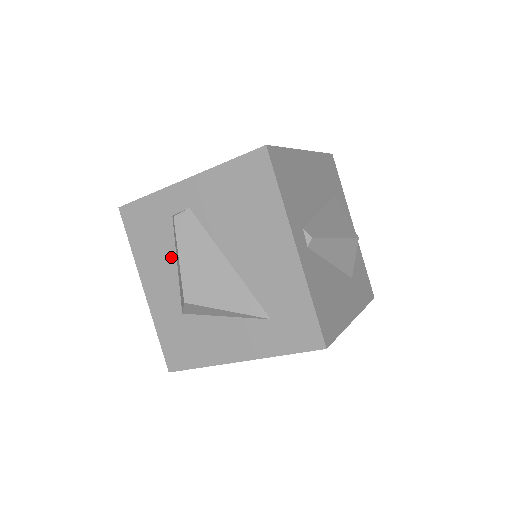
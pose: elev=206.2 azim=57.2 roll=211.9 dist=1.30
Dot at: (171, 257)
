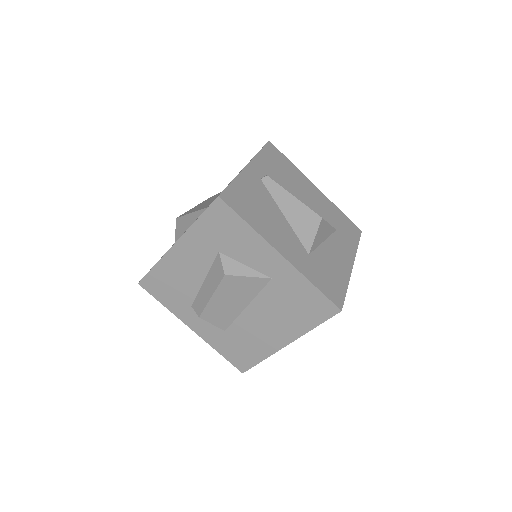
Dot at: occluded
